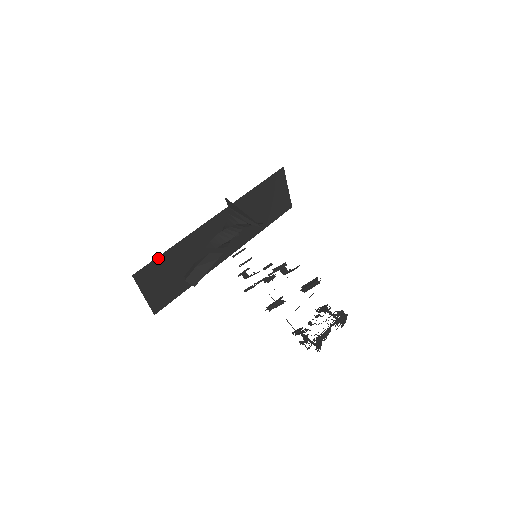
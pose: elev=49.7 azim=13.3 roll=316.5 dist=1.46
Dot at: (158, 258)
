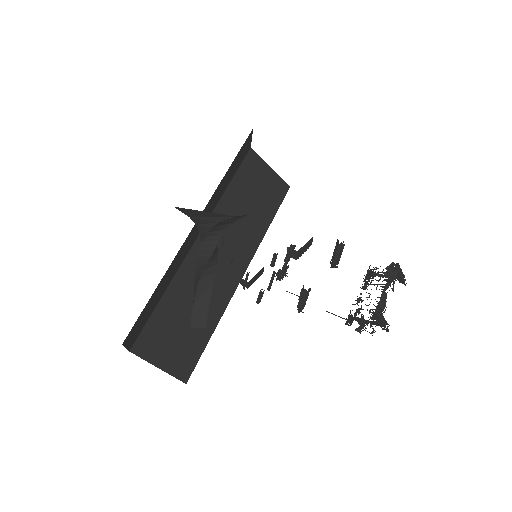
Dot at: (152, 317)
